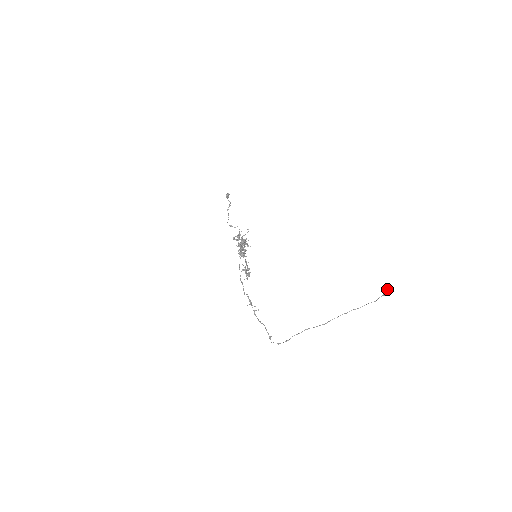
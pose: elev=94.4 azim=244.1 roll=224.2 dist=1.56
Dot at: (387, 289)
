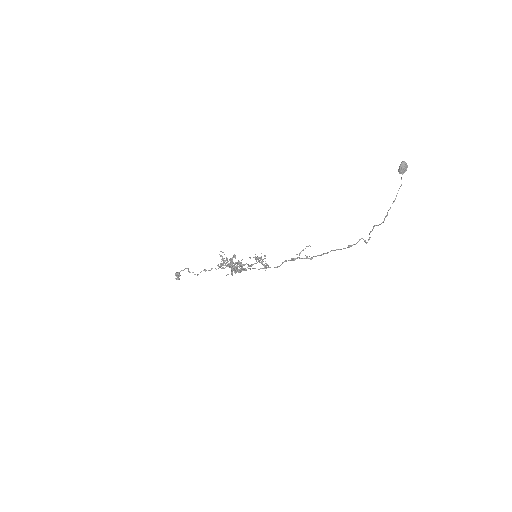
Dot at: occluded
